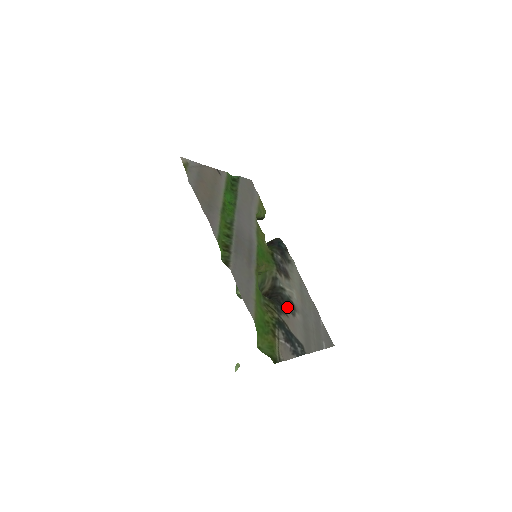
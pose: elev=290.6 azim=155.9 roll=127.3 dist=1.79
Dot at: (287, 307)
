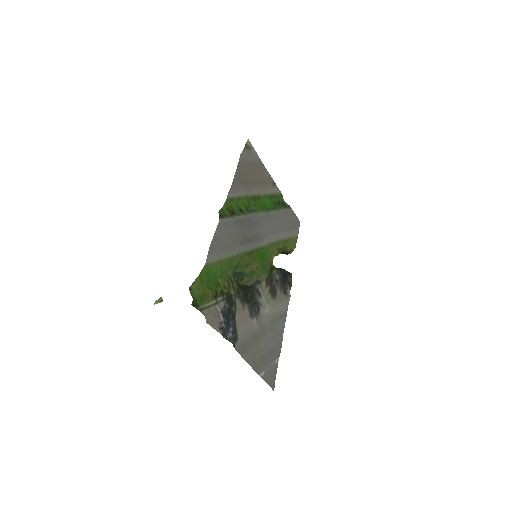
Dot at: (250, 305)
